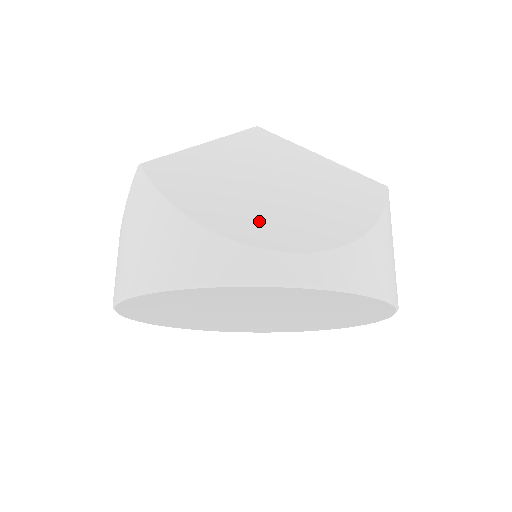
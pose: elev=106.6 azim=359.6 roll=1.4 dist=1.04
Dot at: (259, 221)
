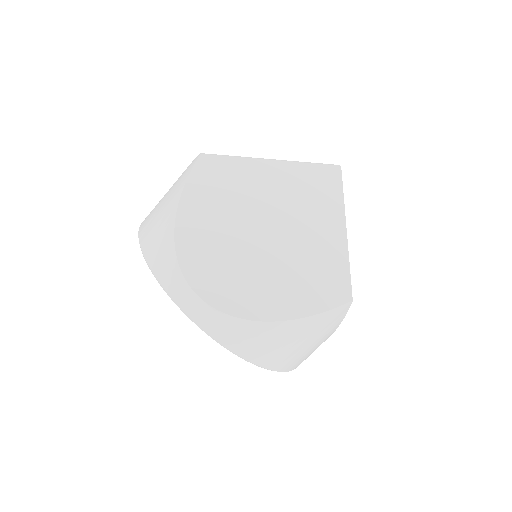
Dot at: (211, 258)
